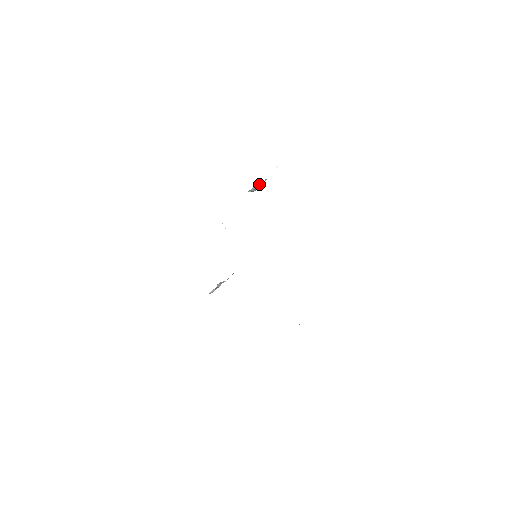
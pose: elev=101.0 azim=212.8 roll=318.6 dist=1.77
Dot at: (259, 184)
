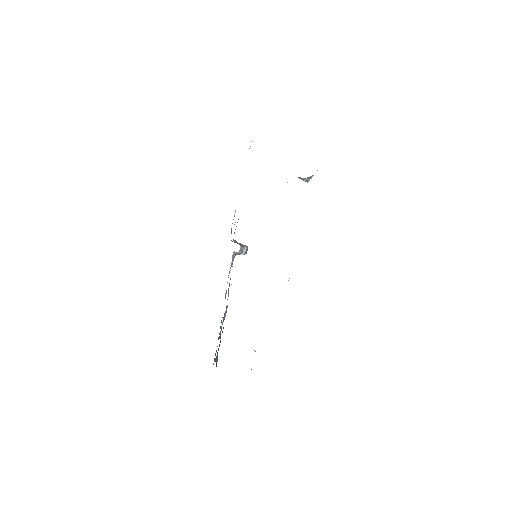
Dot at: (305, 178)
